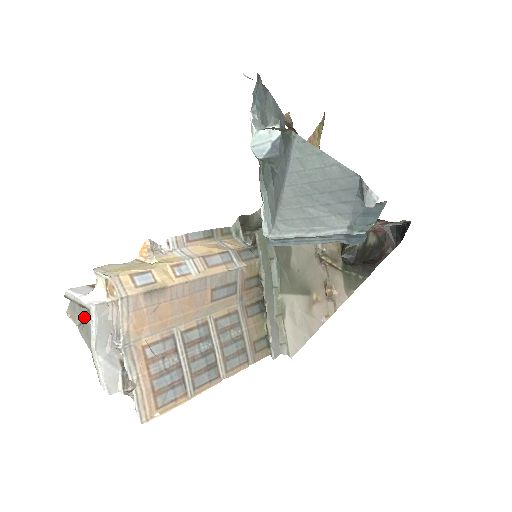
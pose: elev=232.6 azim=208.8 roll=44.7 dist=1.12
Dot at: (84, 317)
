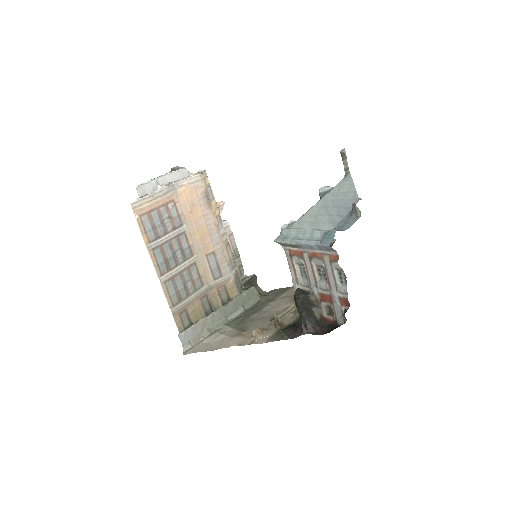
Dot at: occluded
